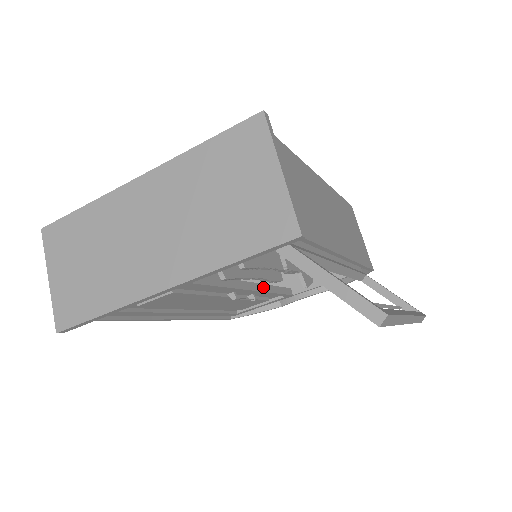
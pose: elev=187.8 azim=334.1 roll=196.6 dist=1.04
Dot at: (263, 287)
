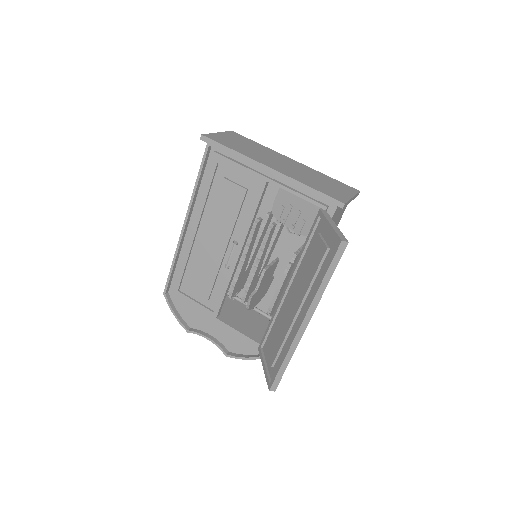
Dot at: occluded
